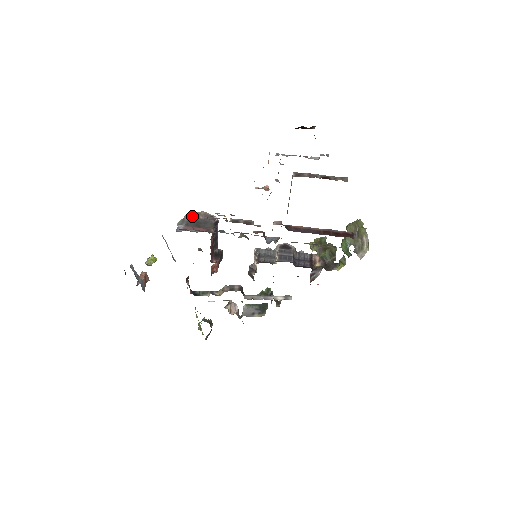
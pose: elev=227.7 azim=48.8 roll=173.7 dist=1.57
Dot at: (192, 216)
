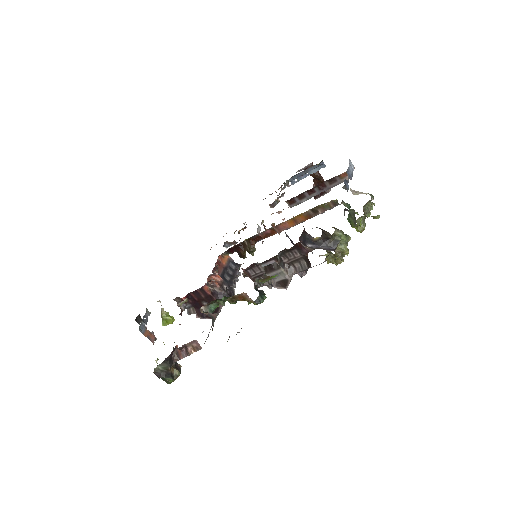
Dot at: occluded
